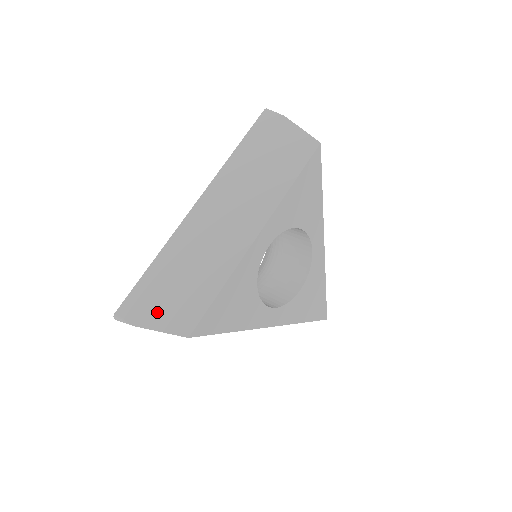
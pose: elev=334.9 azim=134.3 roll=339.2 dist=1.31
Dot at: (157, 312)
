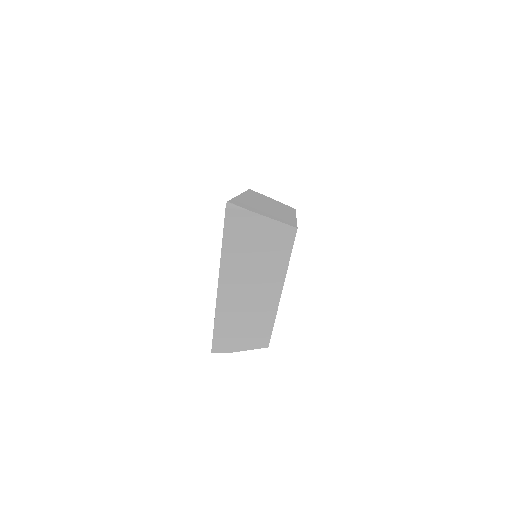
Dot at: (239, 345)
